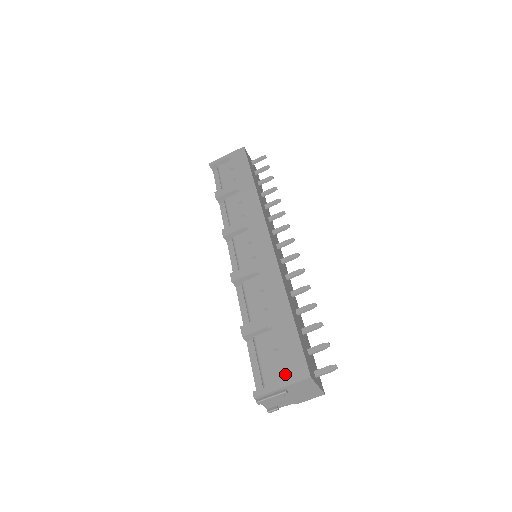
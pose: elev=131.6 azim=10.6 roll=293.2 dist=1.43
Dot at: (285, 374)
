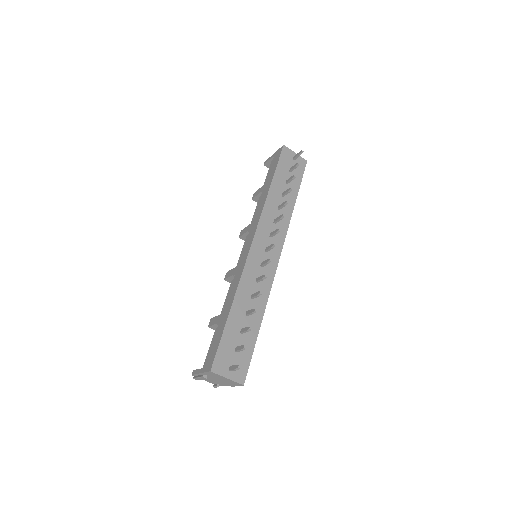
Dot at: (205, 364)
